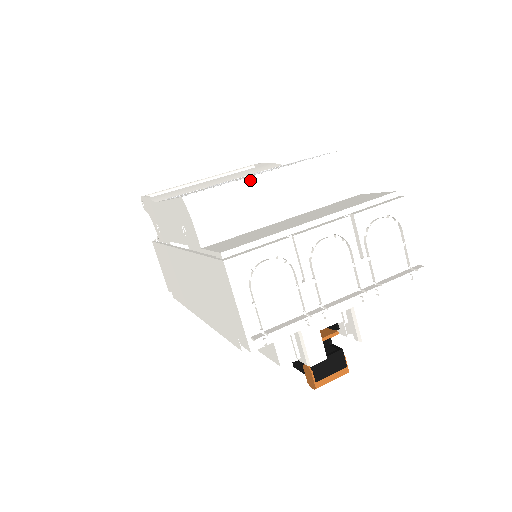
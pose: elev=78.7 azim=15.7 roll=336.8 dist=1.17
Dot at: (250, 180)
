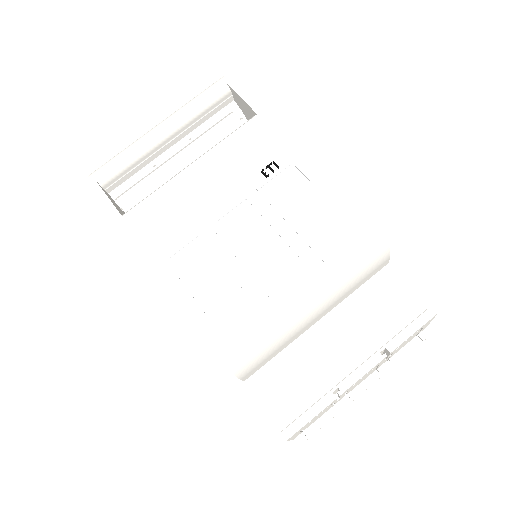
Dot at: (288, 316)
